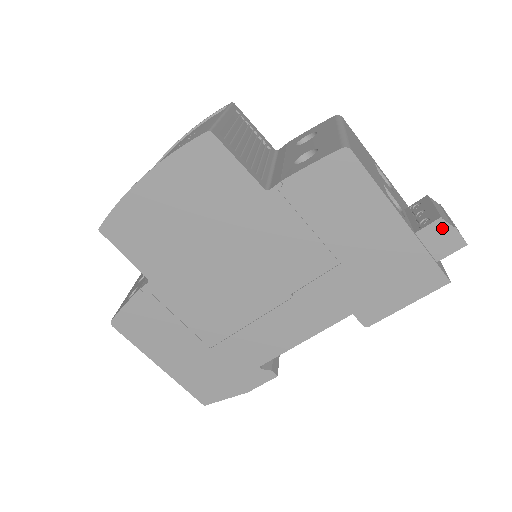
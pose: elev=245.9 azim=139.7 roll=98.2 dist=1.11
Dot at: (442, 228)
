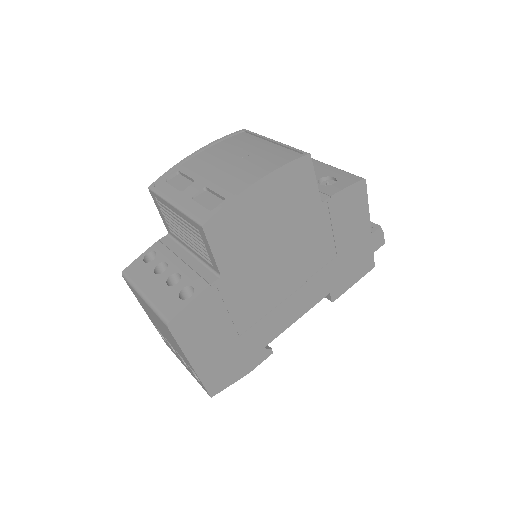
Dot at: (379, 233)
